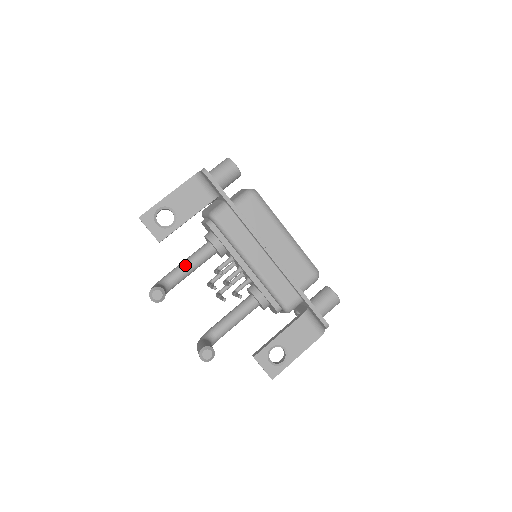
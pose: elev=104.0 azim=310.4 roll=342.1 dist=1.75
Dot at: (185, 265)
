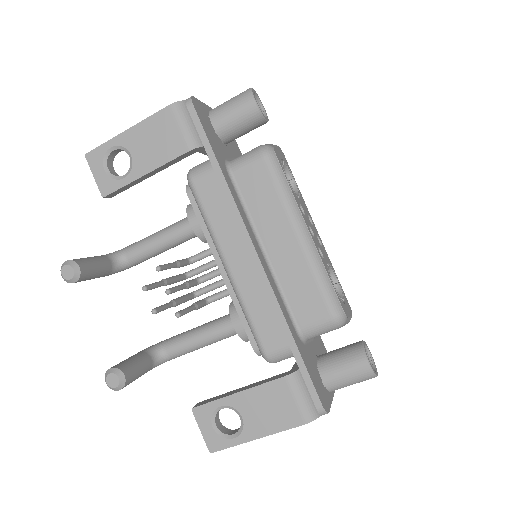
Dot at: (151, 239)
